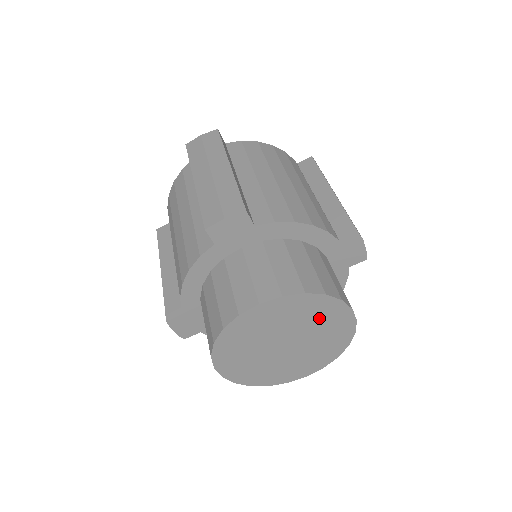
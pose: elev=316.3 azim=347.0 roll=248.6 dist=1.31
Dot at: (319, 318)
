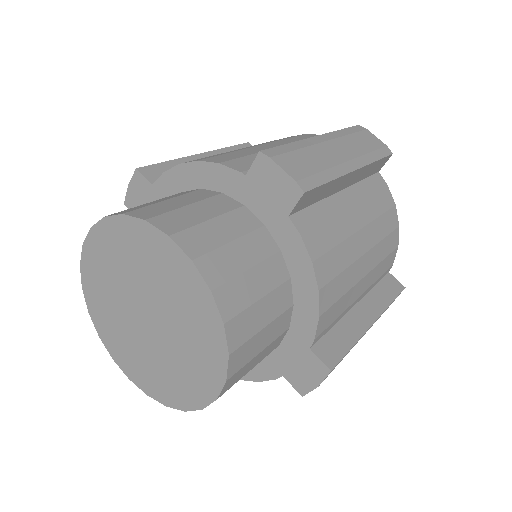
Dot at: (146, 261)
